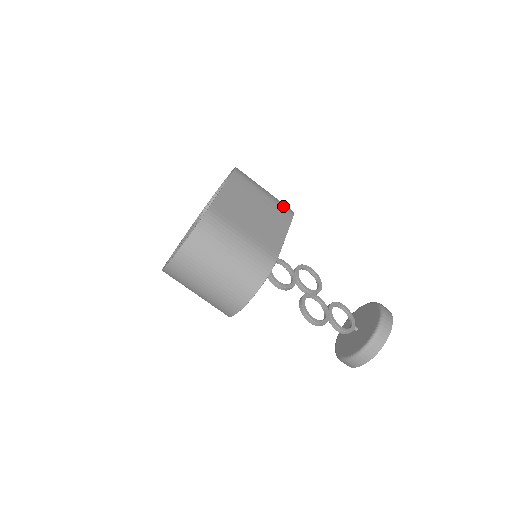
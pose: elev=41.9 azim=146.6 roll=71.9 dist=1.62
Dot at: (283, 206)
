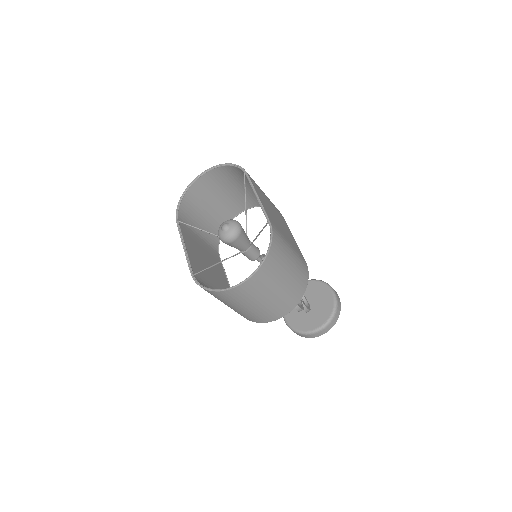
Dot at: occluded
